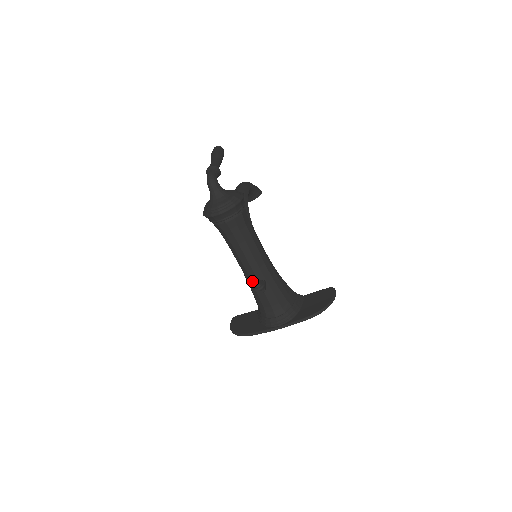
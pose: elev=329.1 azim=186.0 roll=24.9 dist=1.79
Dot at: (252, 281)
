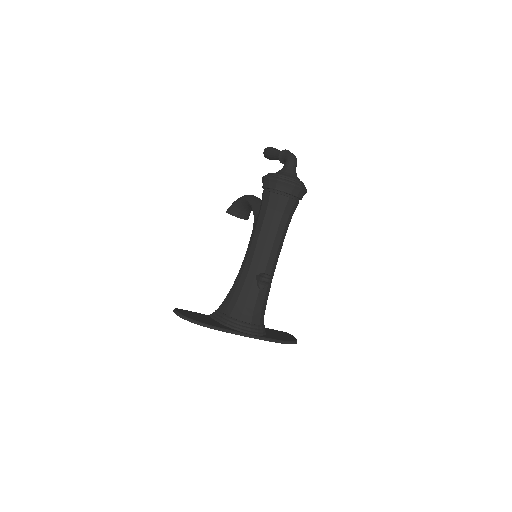
Dot at: (257, 271)
